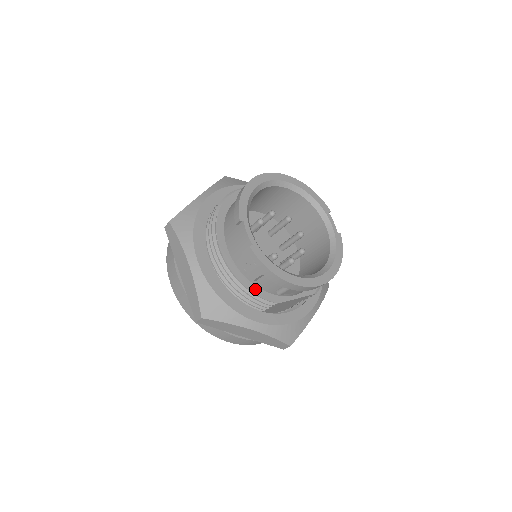
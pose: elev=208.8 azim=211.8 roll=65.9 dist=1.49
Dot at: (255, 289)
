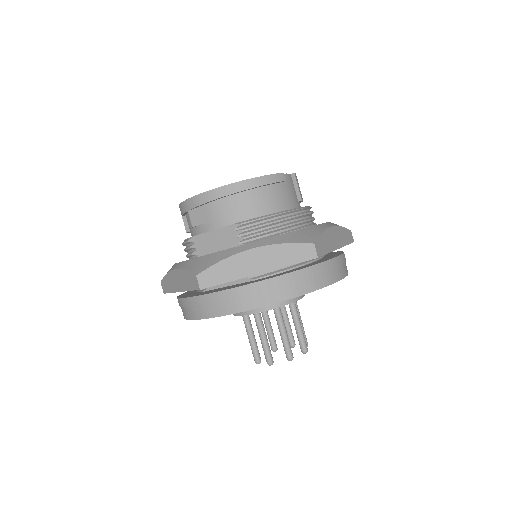
Dot at: occluded
